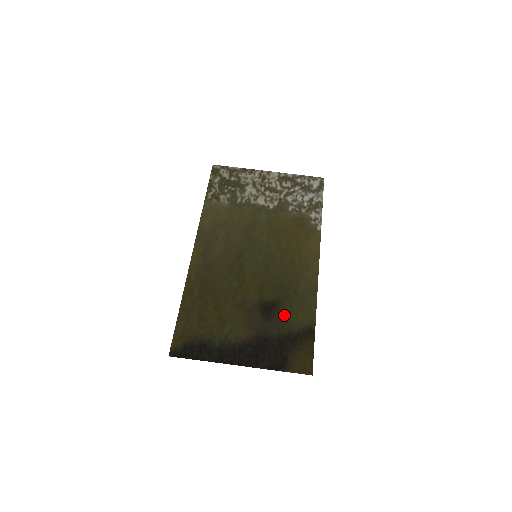
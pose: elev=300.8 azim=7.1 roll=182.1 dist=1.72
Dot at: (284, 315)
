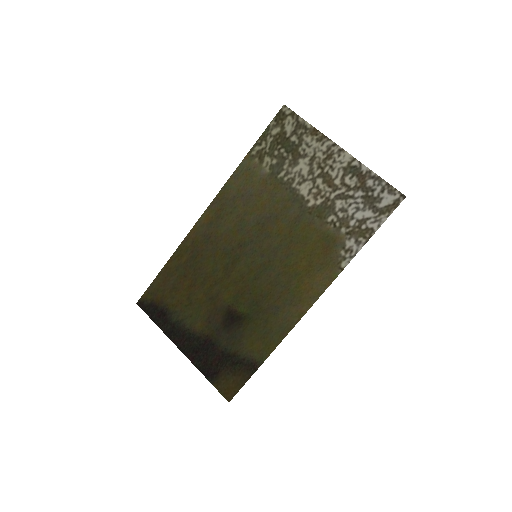
Dot at: (241, 334)
